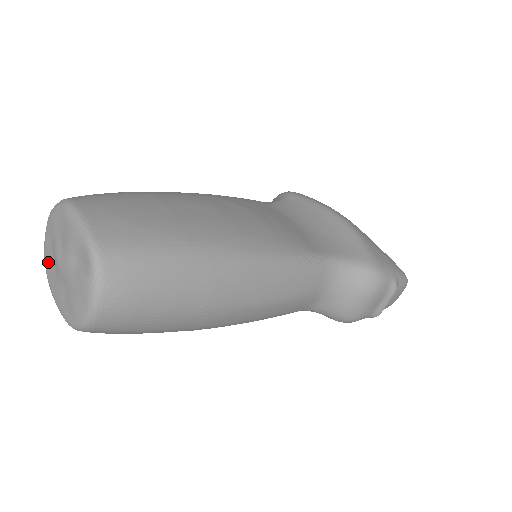
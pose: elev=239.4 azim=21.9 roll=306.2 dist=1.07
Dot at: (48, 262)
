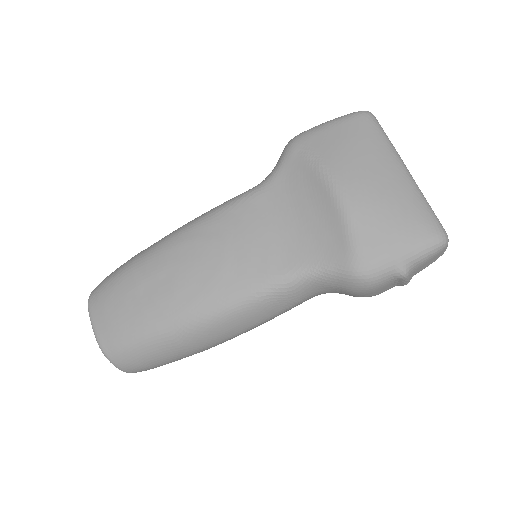
Dot at: occluded
